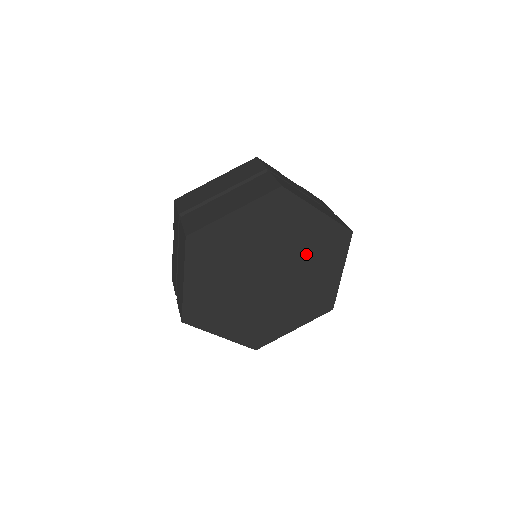
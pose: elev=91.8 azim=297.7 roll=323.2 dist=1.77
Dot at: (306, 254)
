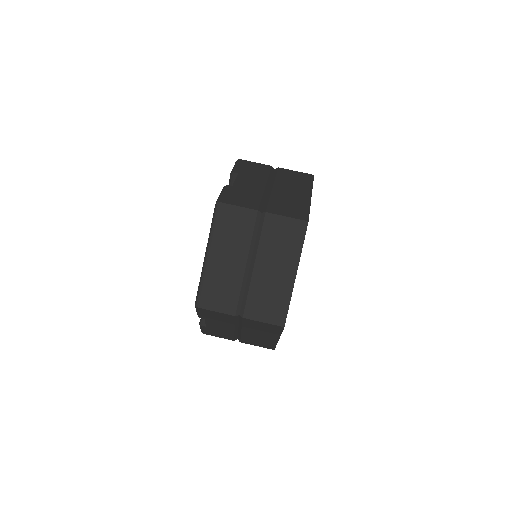
Dot at: occluded
